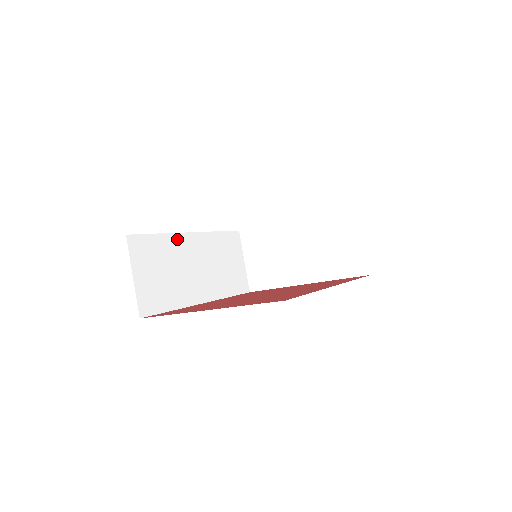
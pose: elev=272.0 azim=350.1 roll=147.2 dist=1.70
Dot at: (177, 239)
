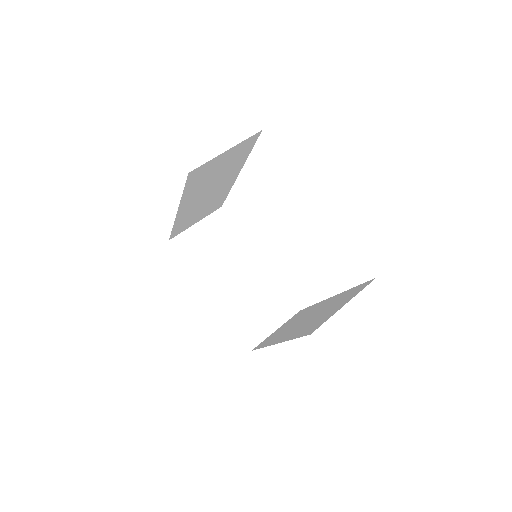
Dot at: (239, 168)
